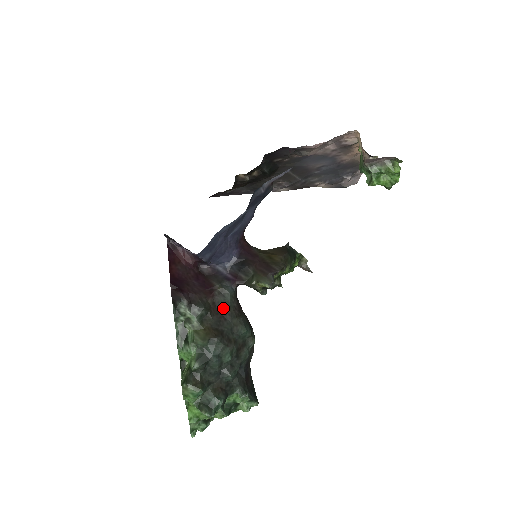
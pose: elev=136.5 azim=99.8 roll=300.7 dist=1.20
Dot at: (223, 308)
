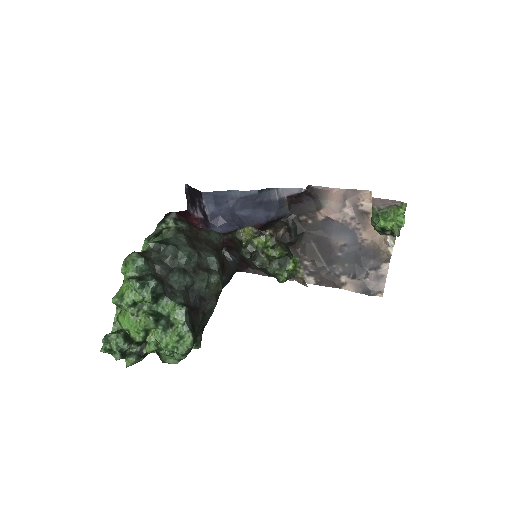
Dot at: (203, 239)
